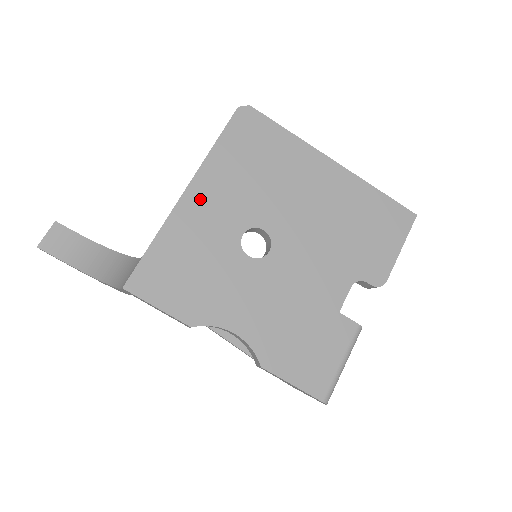
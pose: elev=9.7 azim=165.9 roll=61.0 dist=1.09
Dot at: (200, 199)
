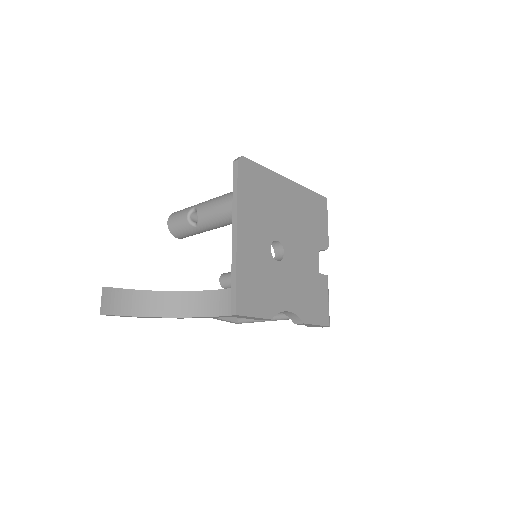
Dot at: (245, 235)
